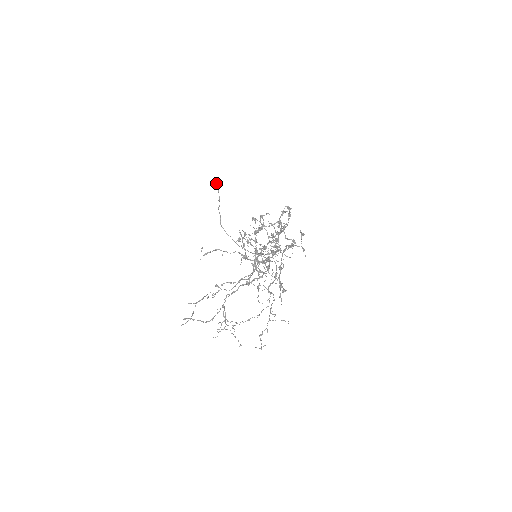
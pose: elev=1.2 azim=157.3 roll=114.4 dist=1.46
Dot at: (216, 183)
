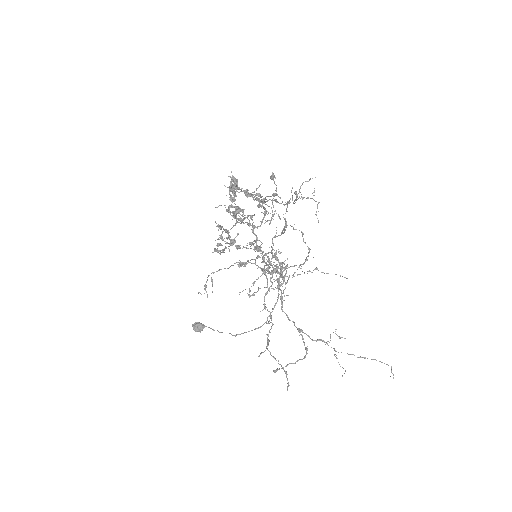
Dot at: (195, 324)
